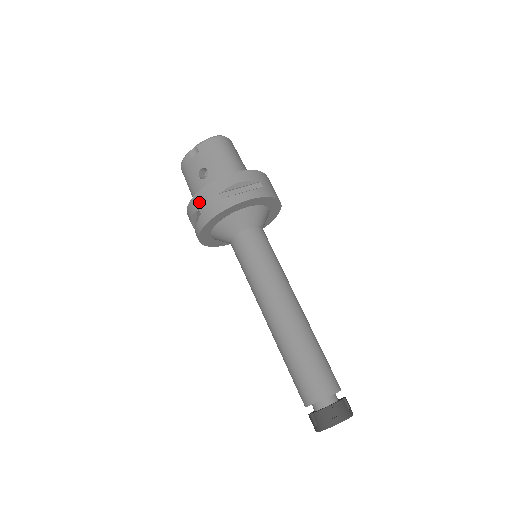
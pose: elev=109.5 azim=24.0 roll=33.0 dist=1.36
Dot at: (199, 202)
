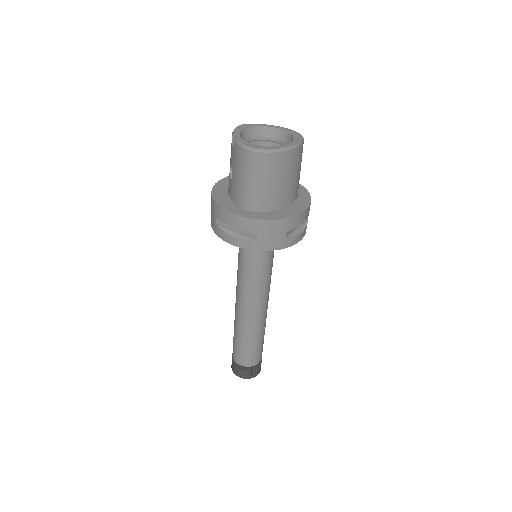
Dot at: occluded
